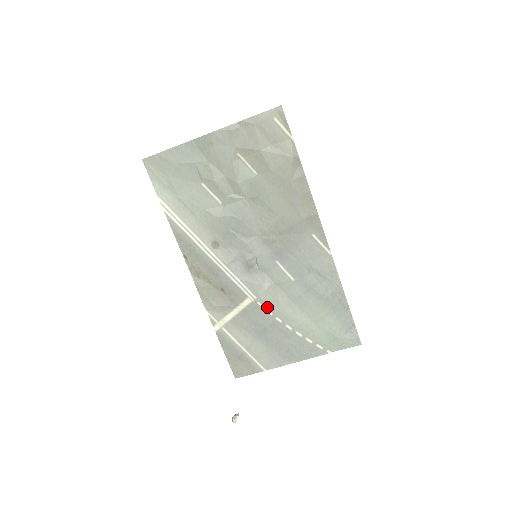
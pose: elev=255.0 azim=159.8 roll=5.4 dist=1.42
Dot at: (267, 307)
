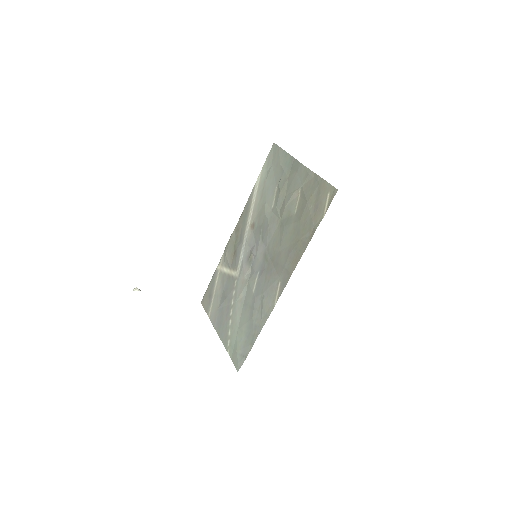
Dot at: (236, 288)
